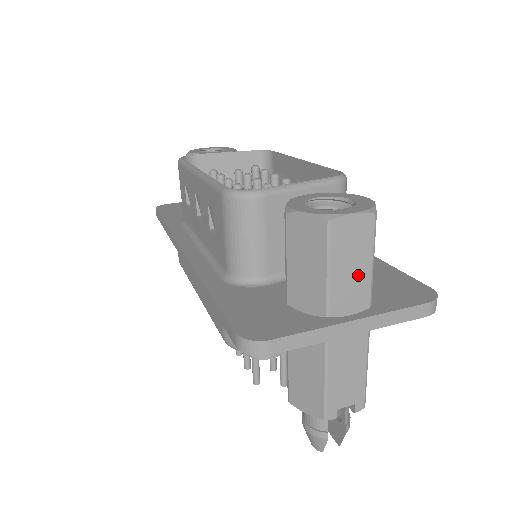
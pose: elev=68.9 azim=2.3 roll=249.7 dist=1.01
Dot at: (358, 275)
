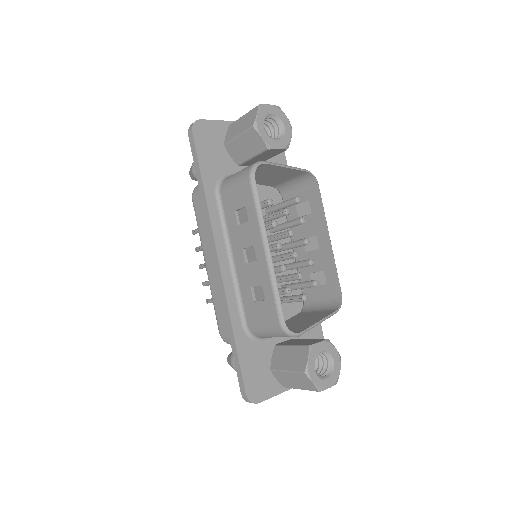
Dot at: occluded
